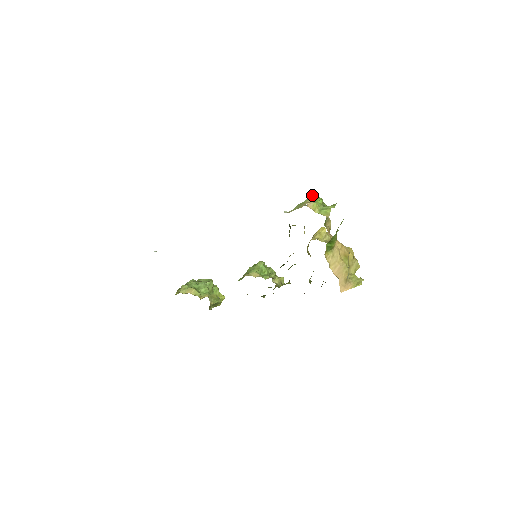
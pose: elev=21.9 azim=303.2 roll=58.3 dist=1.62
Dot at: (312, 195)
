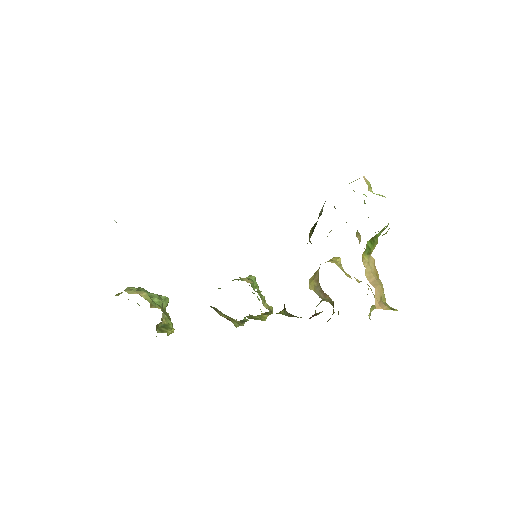
Dot at: occluded
